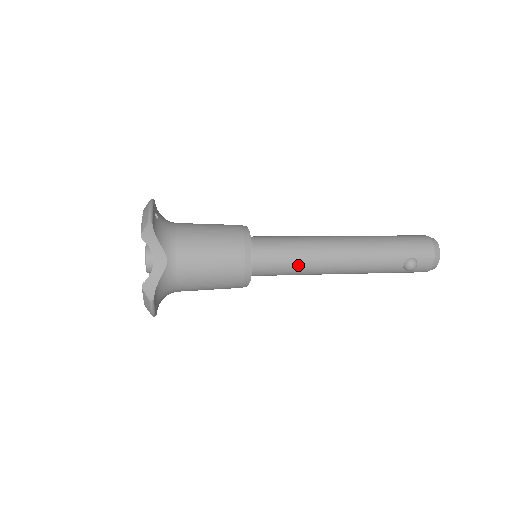
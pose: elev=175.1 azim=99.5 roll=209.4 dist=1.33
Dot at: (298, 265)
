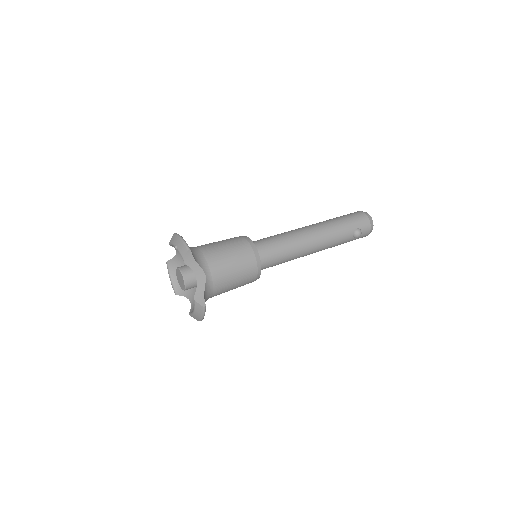
Dot at: (289, 254)
